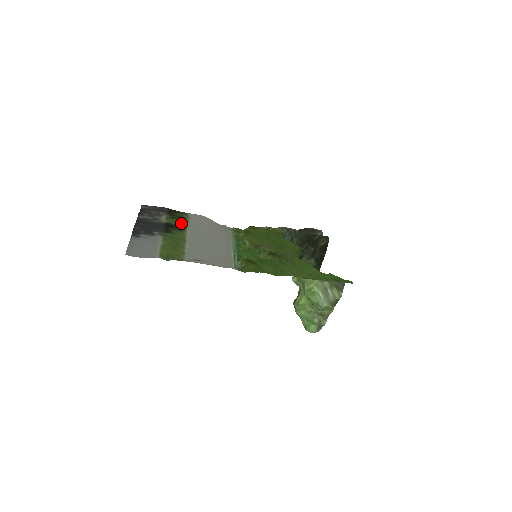
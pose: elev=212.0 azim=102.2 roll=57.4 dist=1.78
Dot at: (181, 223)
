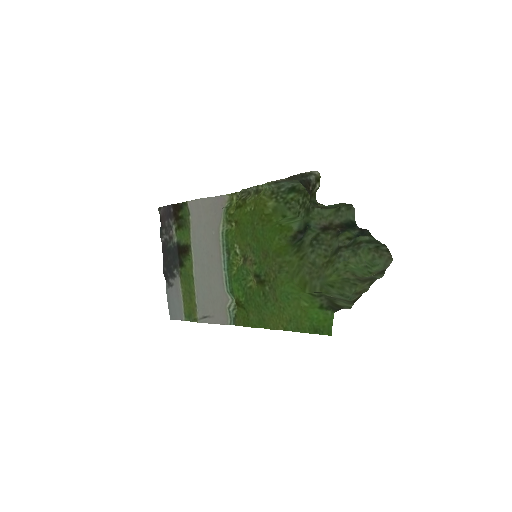
Dot at: (186, 236)
